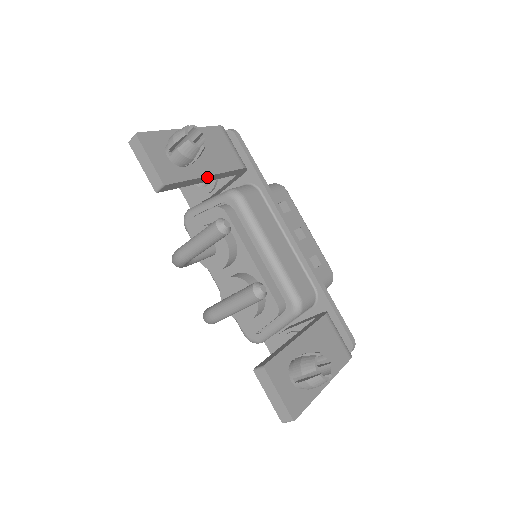
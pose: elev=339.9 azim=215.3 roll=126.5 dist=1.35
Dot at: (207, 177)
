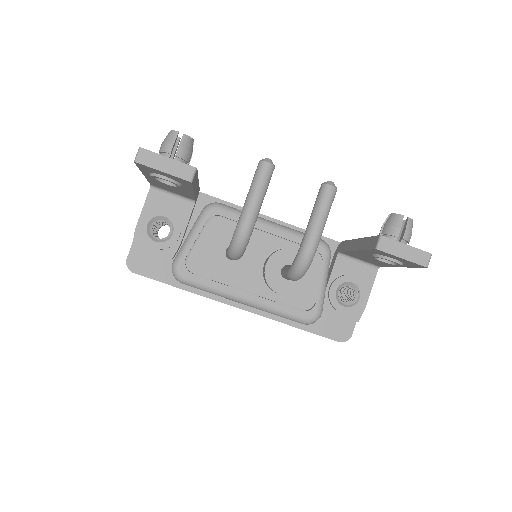
Dot at: (197, 183)
